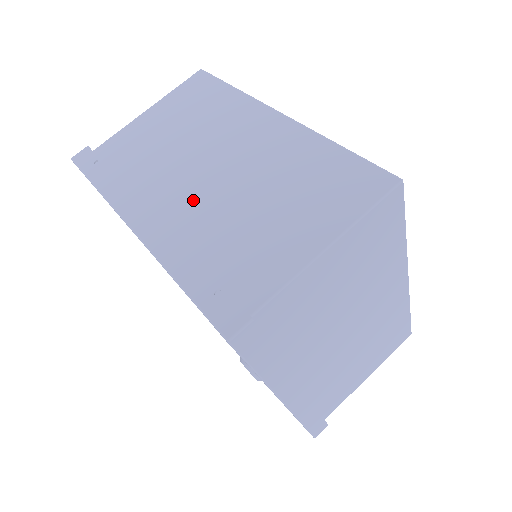
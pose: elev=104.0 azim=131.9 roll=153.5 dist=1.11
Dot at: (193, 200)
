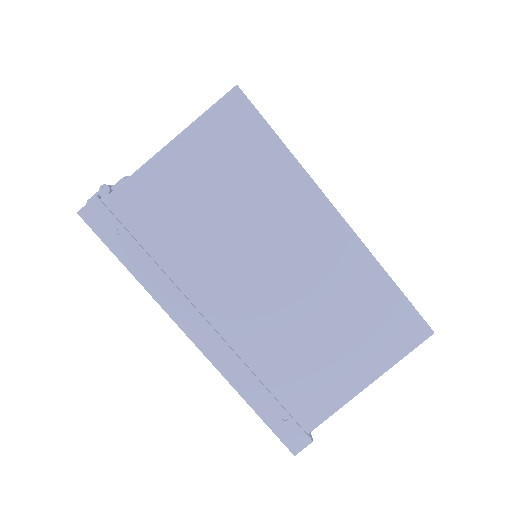
Dot at: (250, 313)
